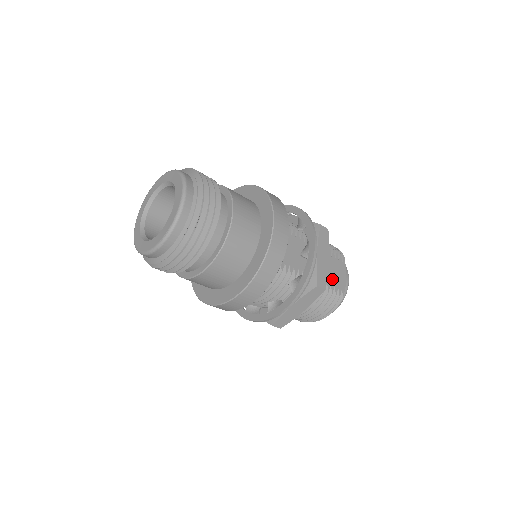
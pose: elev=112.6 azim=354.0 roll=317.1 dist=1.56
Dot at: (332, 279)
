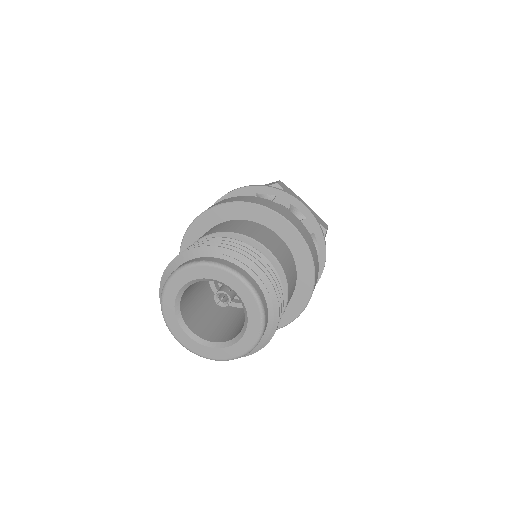
Dot at: occluded
